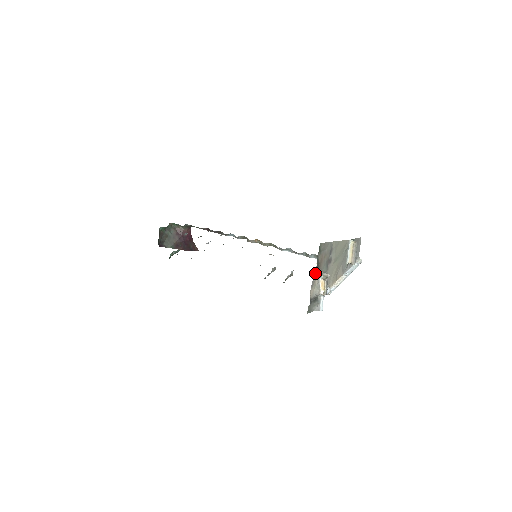
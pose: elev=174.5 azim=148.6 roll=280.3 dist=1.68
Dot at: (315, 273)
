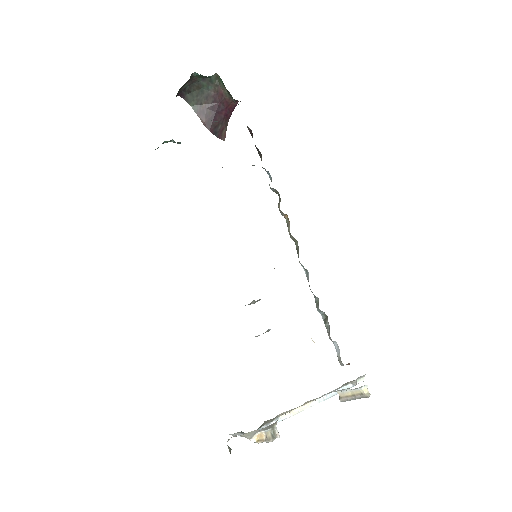
Dot at: occluded
